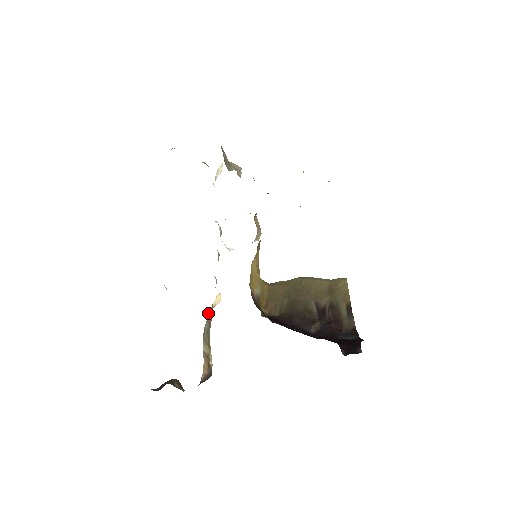
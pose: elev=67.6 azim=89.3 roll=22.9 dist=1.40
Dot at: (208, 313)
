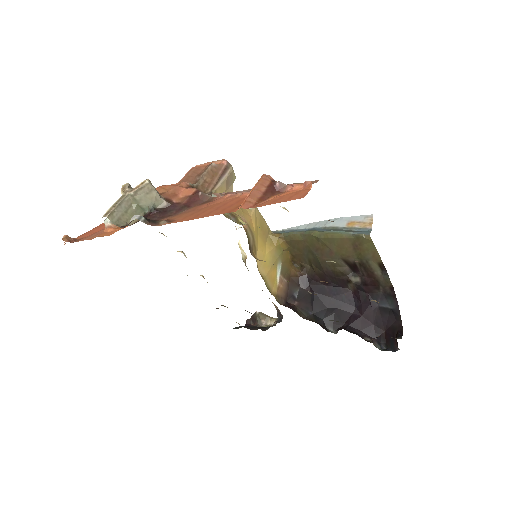
Dot at: occluded
